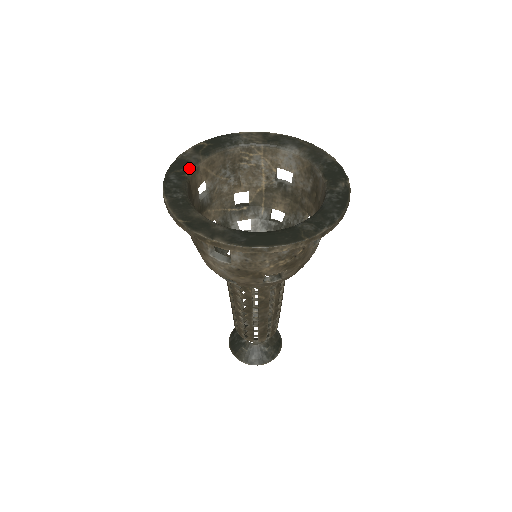
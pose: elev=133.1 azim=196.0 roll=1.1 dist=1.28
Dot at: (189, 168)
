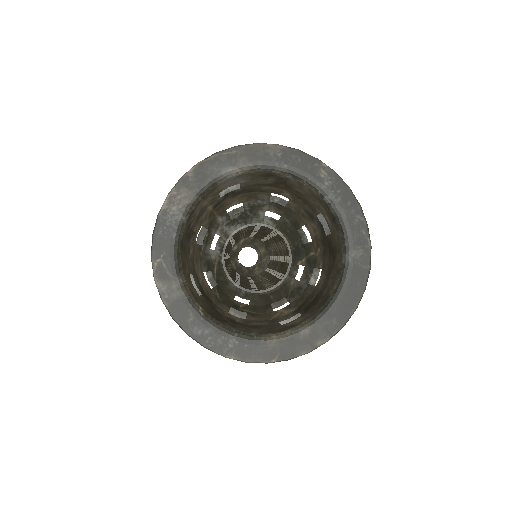
Dot at: (192, 304)
